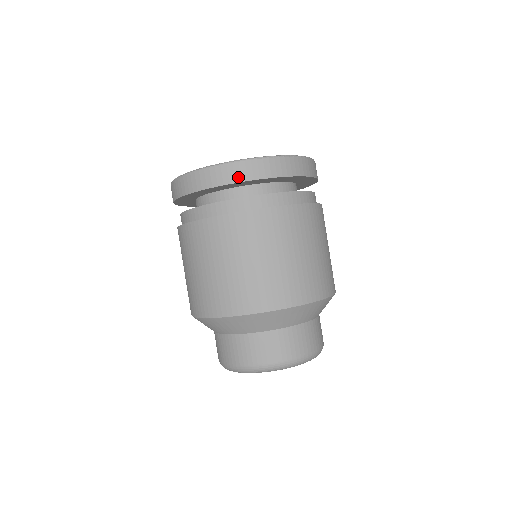
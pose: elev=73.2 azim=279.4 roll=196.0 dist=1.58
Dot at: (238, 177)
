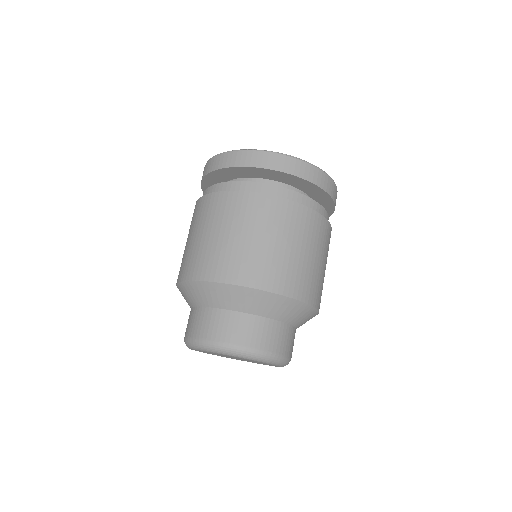
Dot at: (264, 164)
